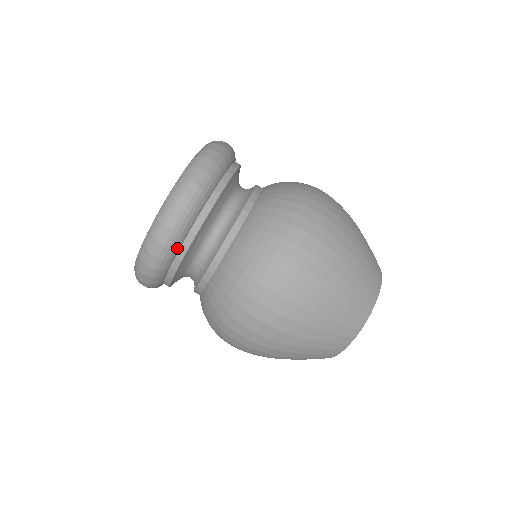
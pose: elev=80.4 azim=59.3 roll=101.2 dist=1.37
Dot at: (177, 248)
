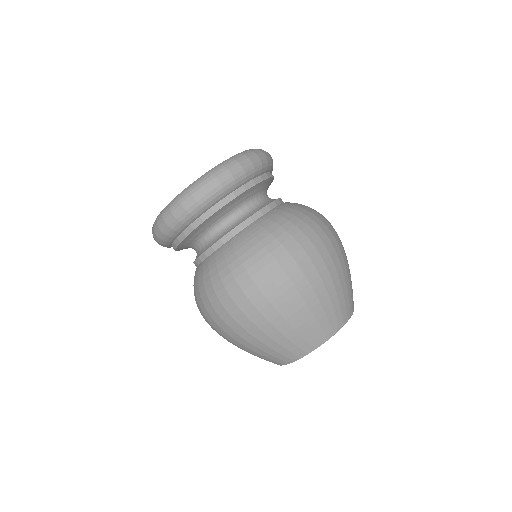
Dot at: (194, 218)
